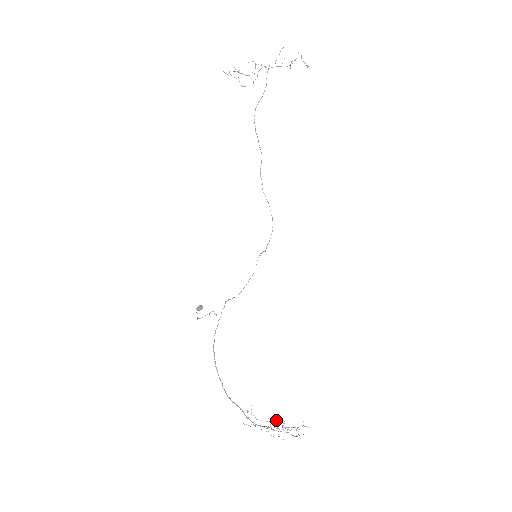
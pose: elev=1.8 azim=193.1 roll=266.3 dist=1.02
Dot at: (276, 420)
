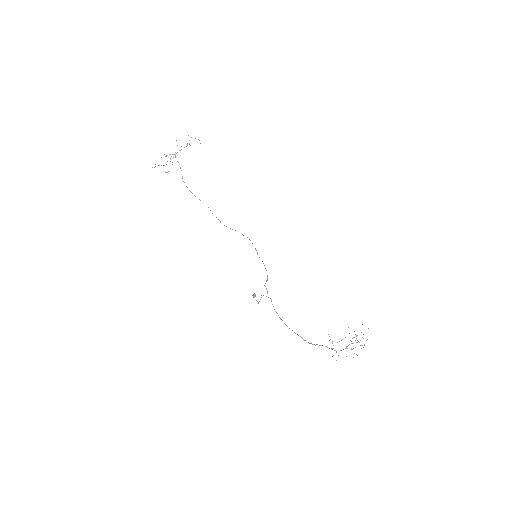
Dot at: occluded
